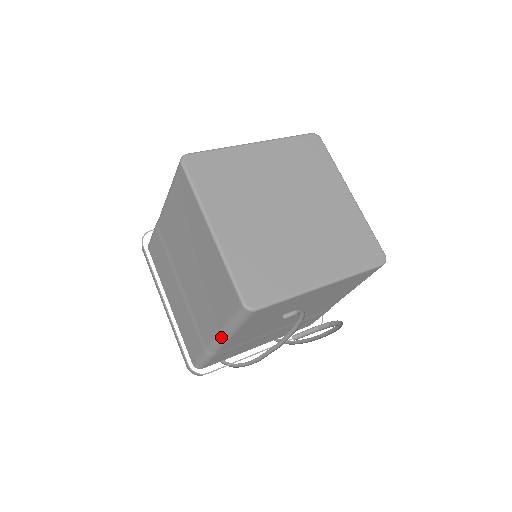
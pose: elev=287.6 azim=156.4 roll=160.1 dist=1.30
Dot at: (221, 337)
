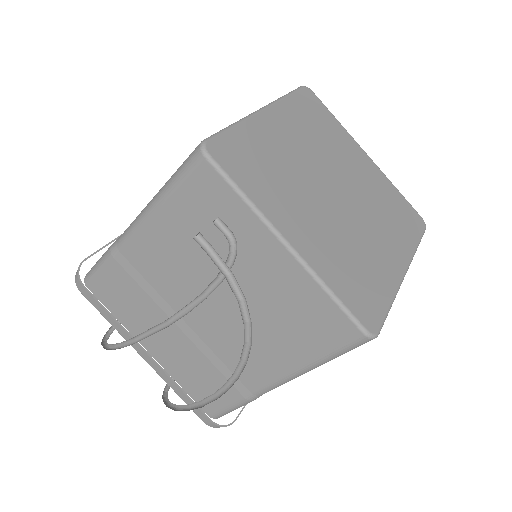
Dot at: (144, 210)
